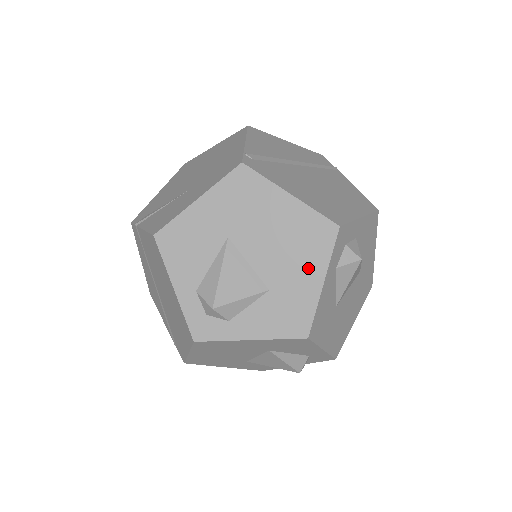
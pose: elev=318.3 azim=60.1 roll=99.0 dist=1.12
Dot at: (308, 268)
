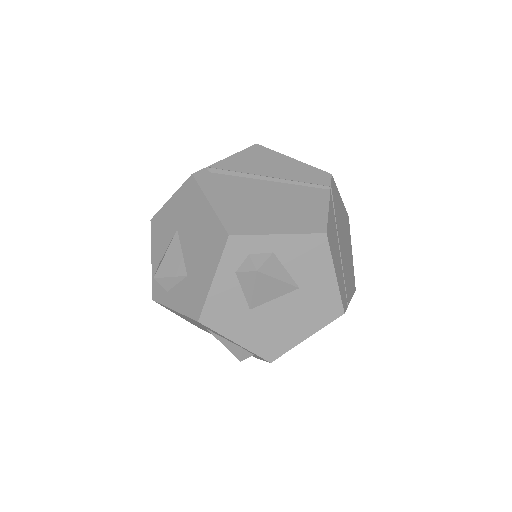
Dot at: (207, 265)
